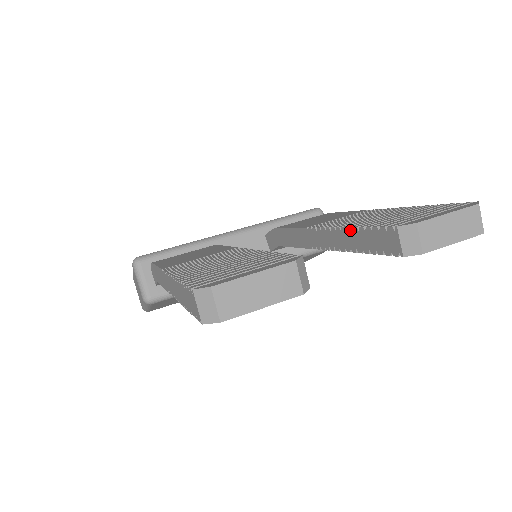
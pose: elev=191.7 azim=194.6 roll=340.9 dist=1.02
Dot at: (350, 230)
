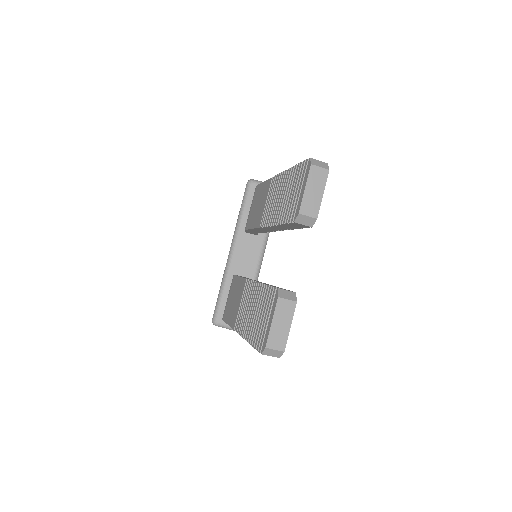
Dot at: (279, 226)
